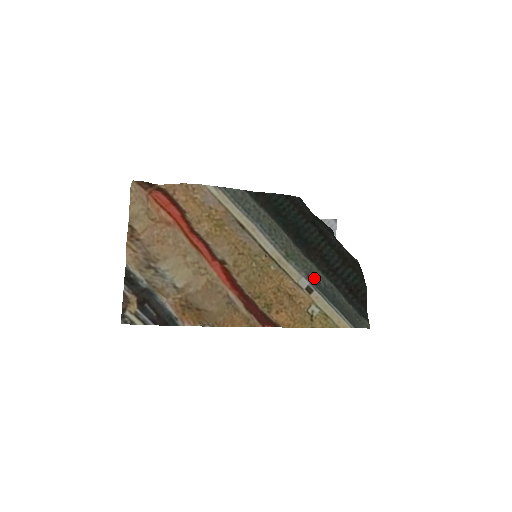
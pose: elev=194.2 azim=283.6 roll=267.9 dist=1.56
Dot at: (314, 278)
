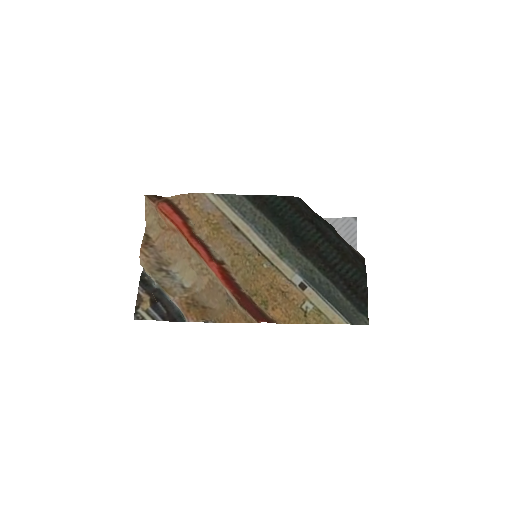
Dot at: (308, 275)
